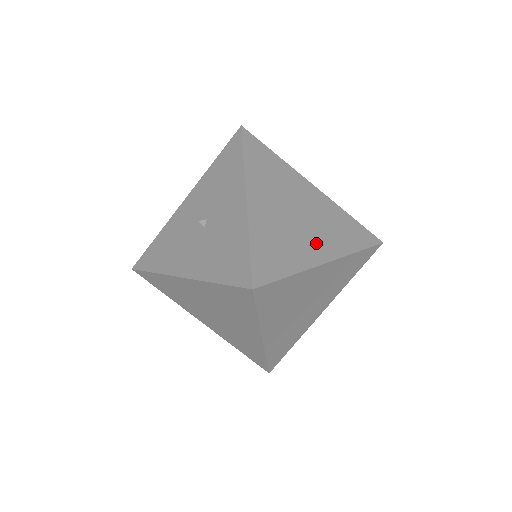
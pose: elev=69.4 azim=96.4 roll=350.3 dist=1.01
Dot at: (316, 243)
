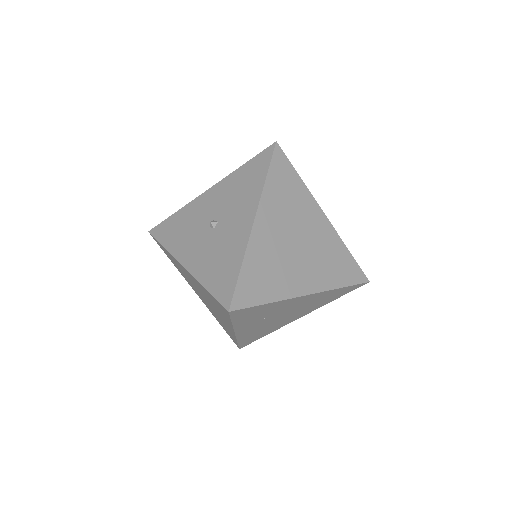
Dot at: (303, 275)
